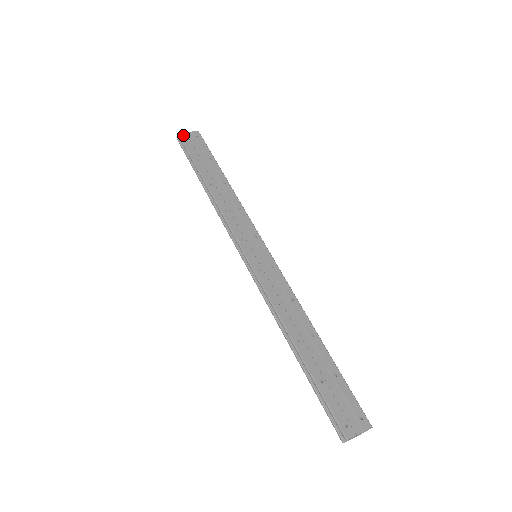
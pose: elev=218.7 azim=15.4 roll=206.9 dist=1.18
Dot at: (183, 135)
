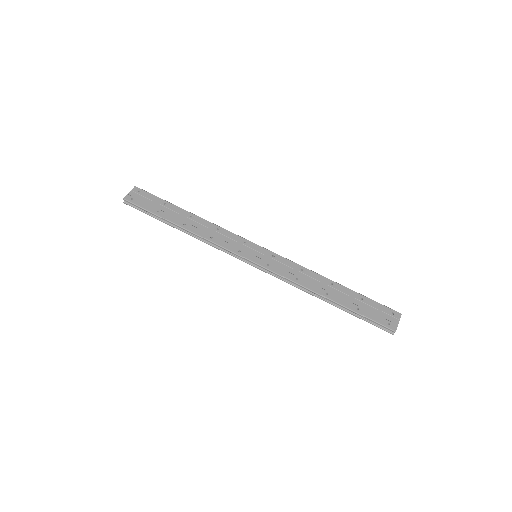
Dot at: (128, 198)
